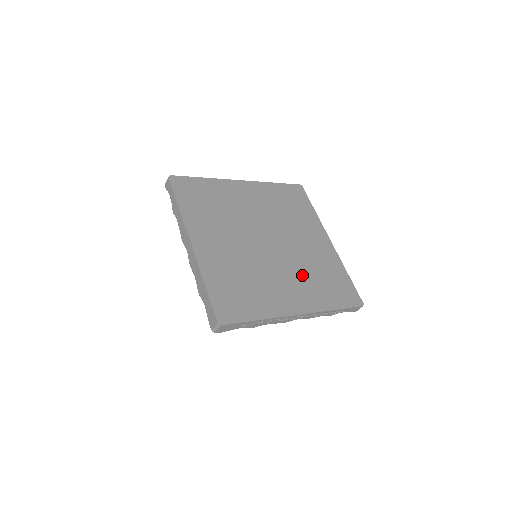
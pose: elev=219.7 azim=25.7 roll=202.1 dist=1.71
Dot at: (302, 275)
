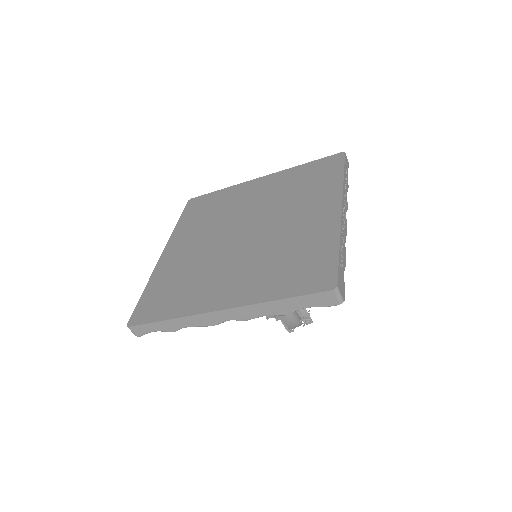
Dot at: (294, 203)
